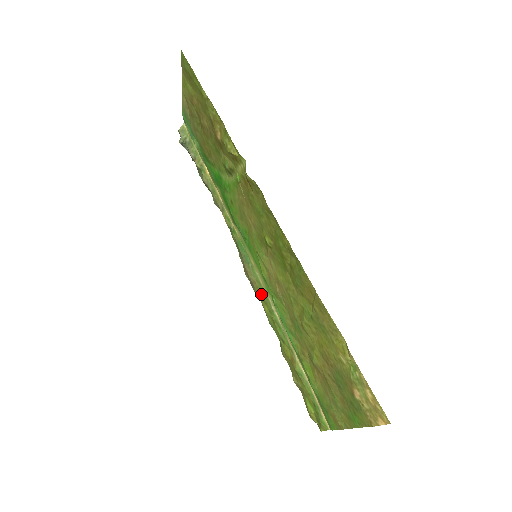
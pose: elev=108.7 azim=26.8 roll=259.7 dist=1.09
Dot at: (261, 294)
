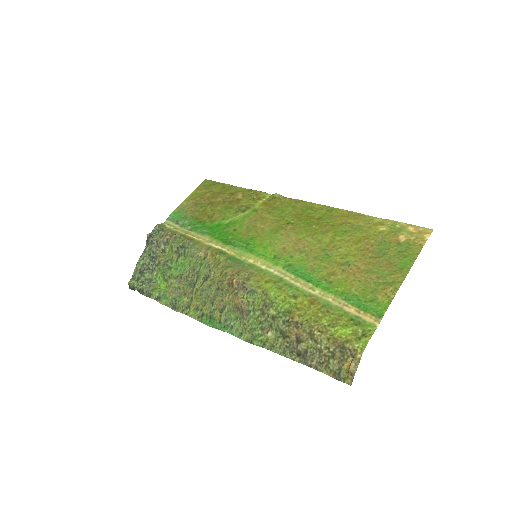
Dot at: (262, 277)
